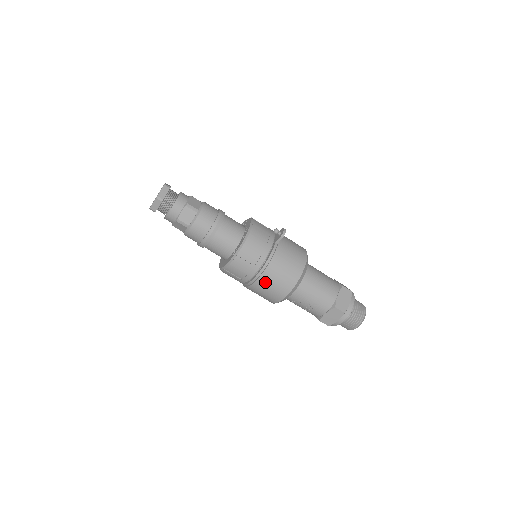
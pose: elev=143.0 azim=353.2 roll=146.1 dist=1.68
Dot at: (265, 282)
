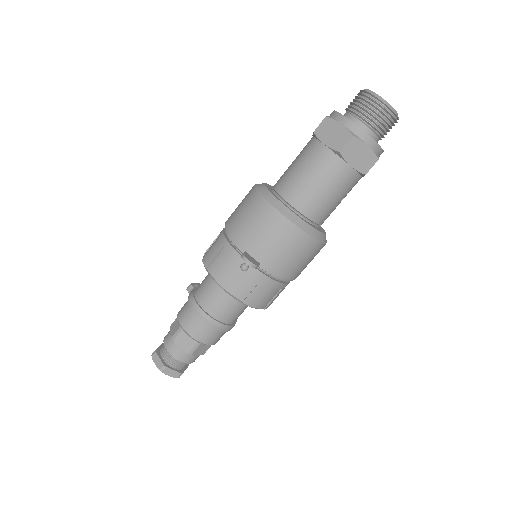
Dot at: occluded
